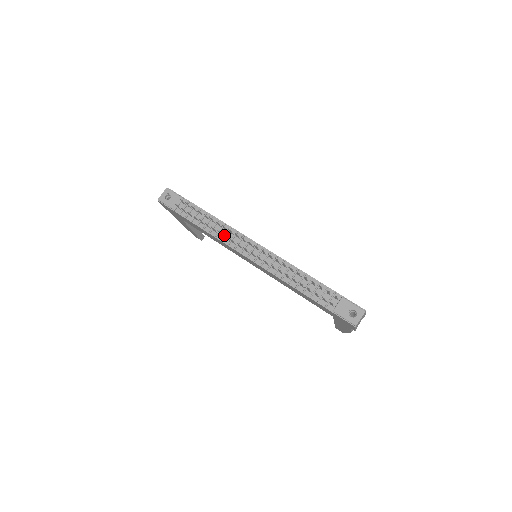
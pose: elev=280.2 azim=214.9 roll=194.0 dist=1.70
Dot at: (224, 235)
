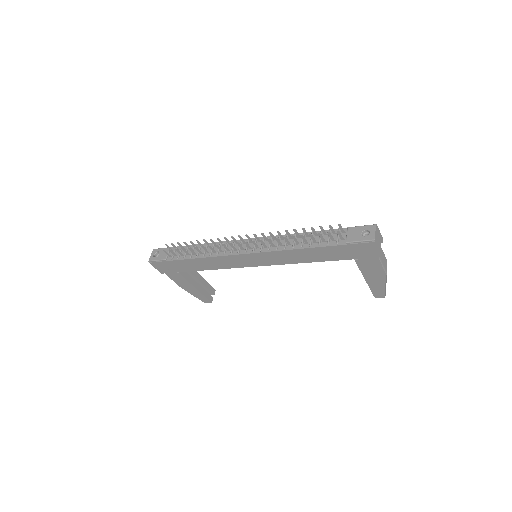
Dot at: (215, 245)
